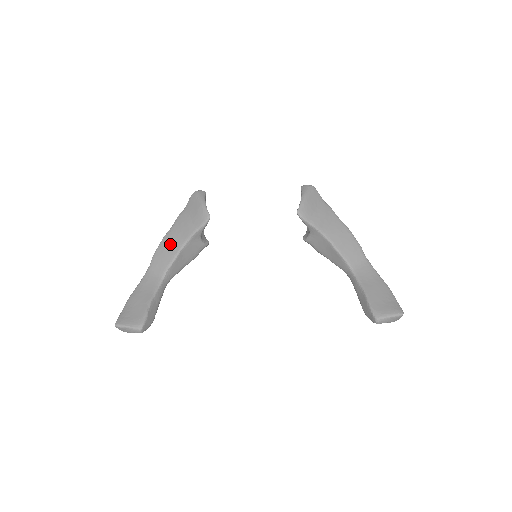
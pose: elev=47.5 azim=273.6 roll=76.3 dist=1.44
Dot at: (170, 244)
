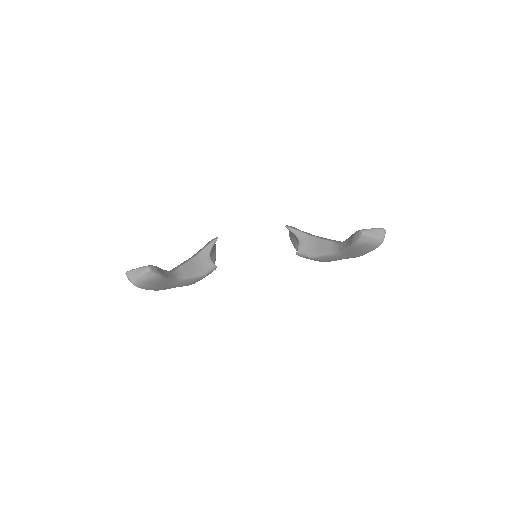
Dot at: occluded
